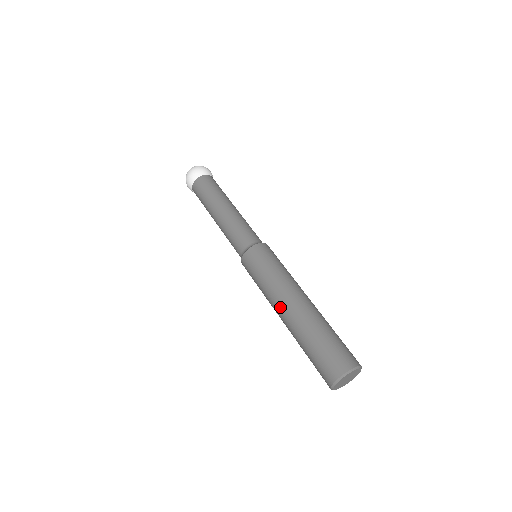
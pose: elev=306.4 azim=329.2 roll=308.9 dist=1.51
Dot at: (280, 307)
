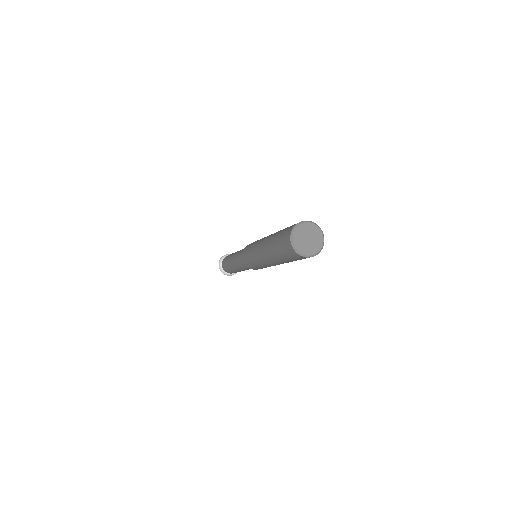
Dot at: (262, 256)
